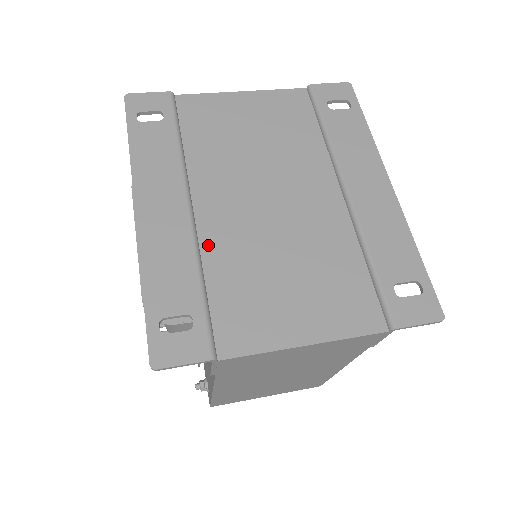
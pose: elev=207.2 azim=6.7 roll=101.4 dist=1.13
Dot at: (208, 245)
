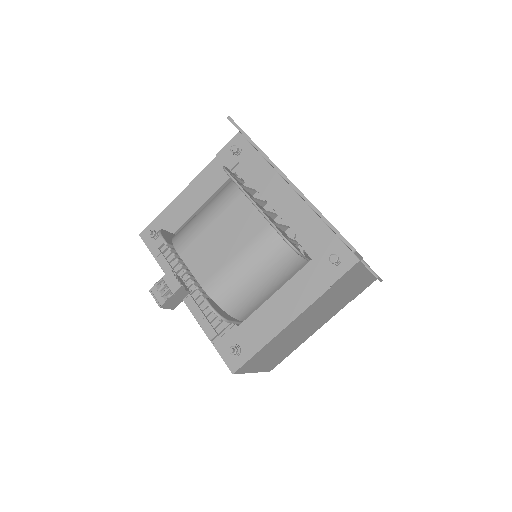
Dot at: occluded
